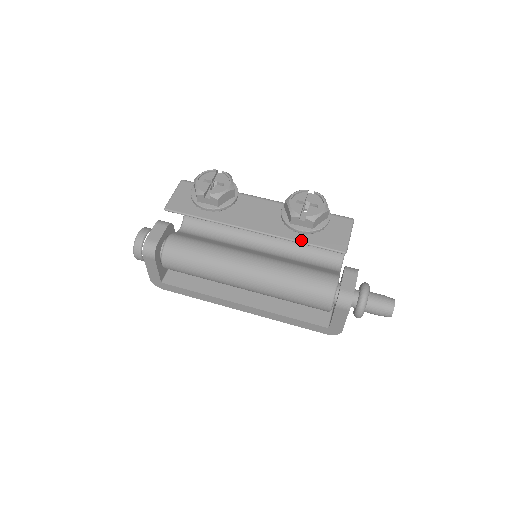
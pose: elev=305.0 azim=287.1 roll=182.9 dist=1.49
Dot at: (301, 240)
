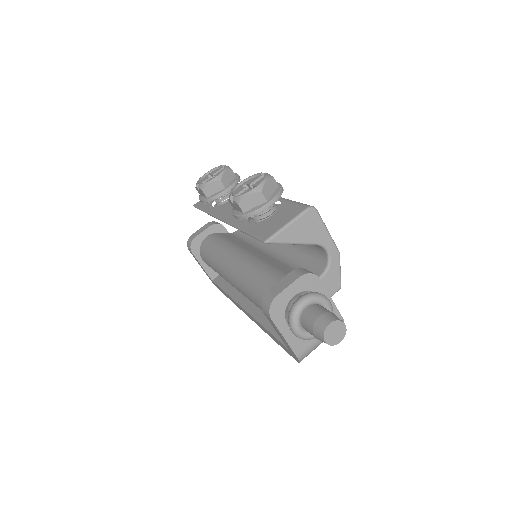
Dot at: (244, 228)
